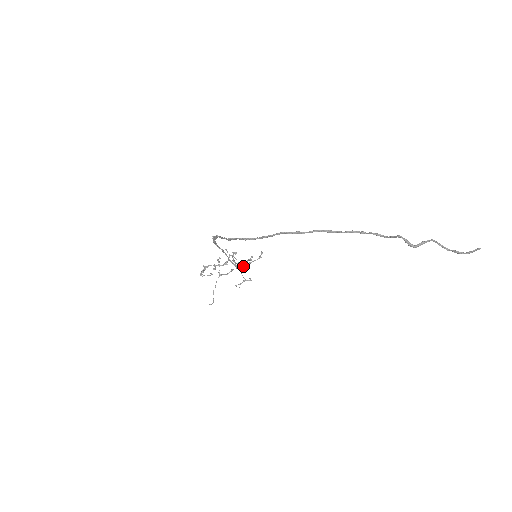
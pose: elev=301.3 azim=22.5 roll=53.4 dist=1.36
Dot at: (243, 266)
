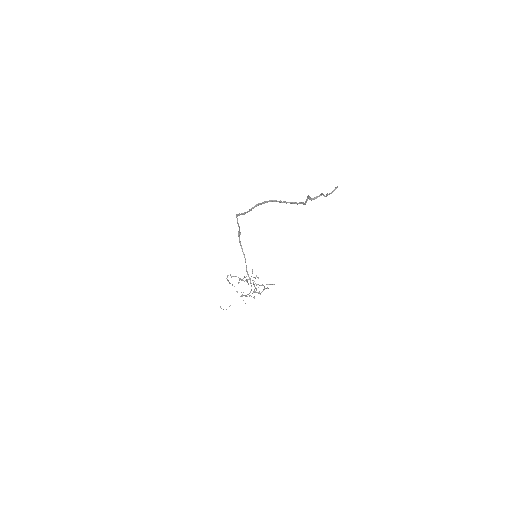
Dot at: occluded
